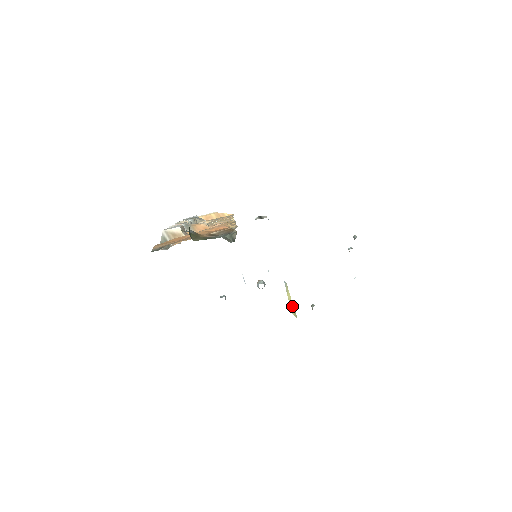
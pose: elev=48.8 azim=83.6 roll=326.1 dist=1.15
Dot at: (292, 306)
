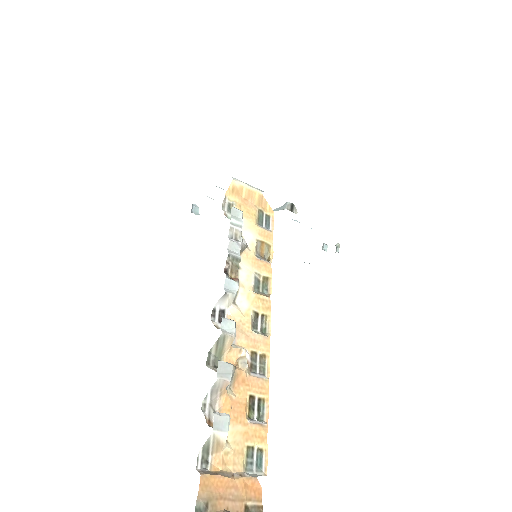
Dot at: occluded
